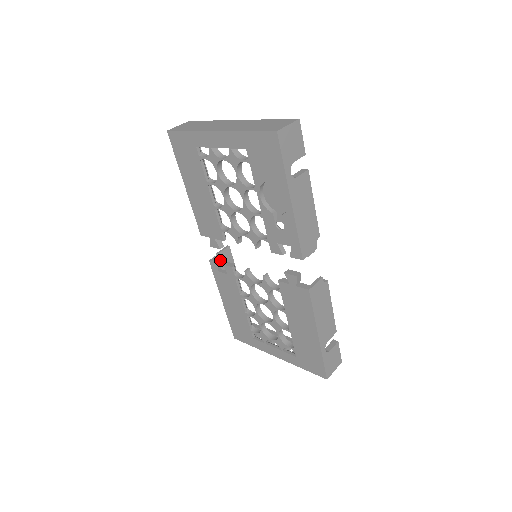
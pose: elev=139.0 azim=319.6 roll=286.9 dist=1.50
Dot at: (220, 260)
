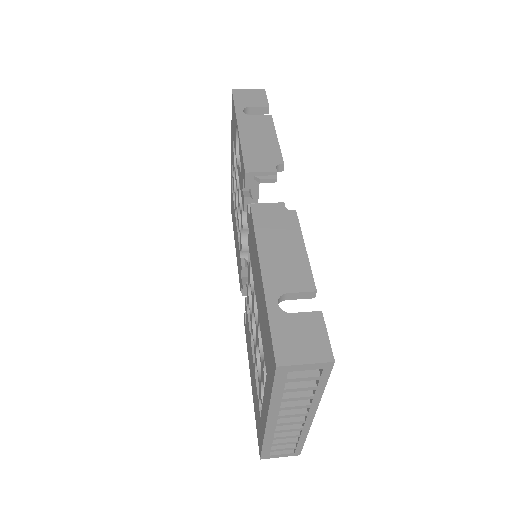
Dot at: occluded
